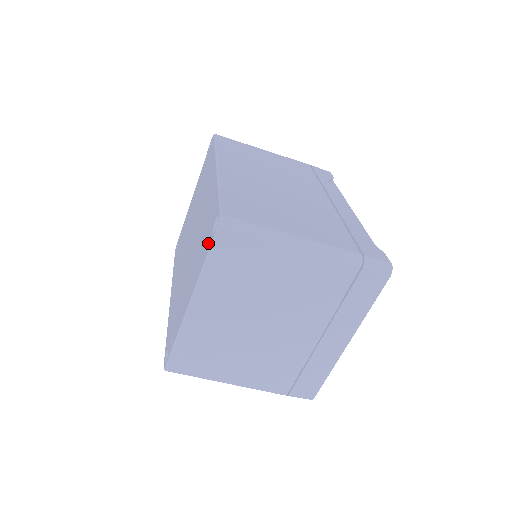
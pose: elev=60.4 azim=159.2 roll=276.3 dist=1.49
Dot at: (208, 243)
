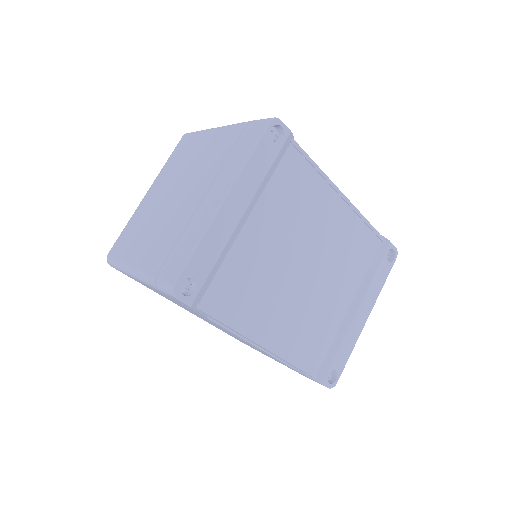
Dot at: occluded
